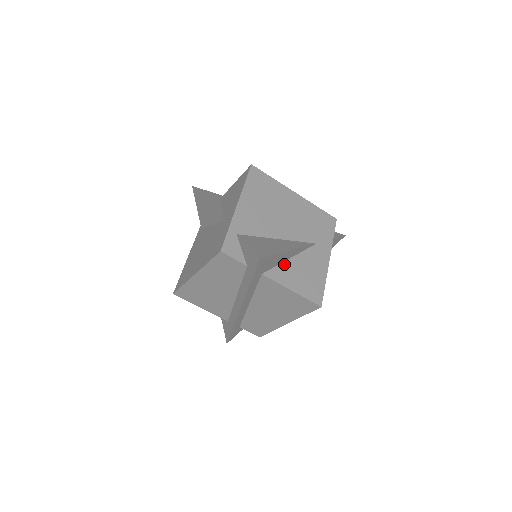
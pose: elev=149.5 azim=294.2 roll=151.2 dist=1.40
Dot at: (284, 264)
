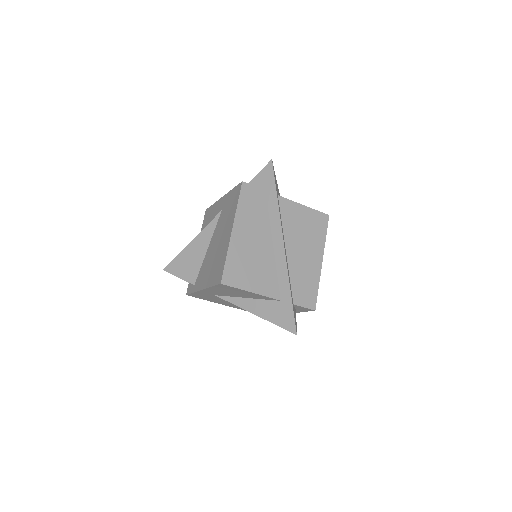
Dot at: occluded
